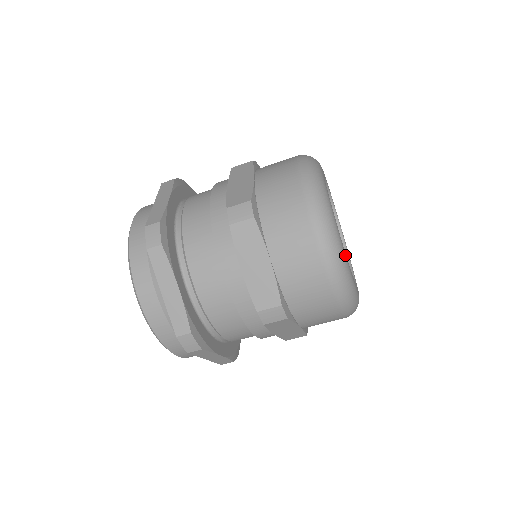
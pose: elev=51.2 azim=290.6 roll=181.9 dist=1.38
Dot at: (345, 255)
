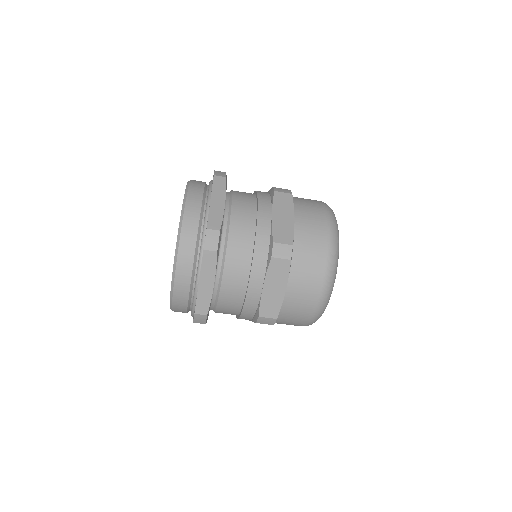
Dot at: occluded
